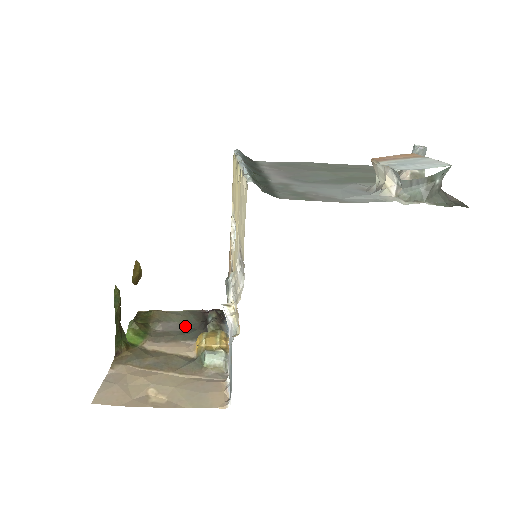
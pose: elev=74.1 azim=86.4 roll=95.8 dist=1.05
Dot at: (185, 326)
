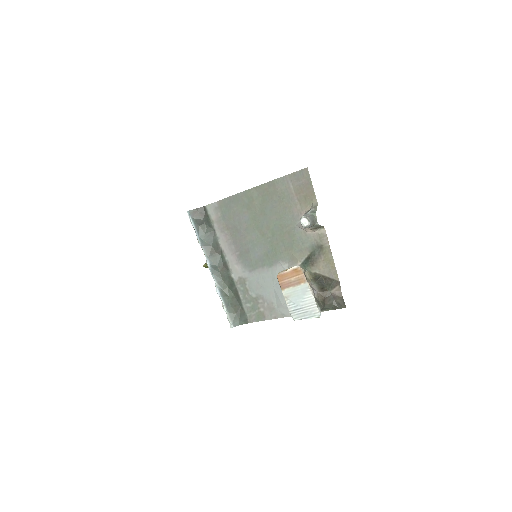
Dot at: occluded
